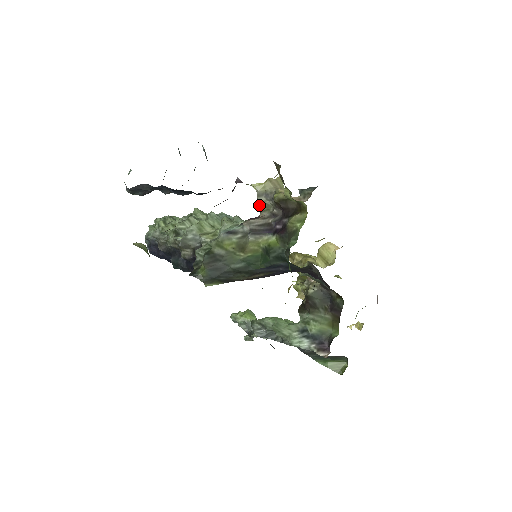
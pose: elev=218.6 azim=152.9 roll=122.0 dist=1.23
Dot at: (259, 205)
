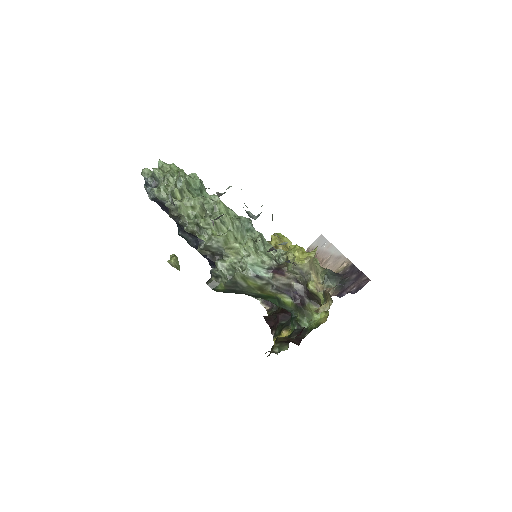
Dot at: (291, 271)
